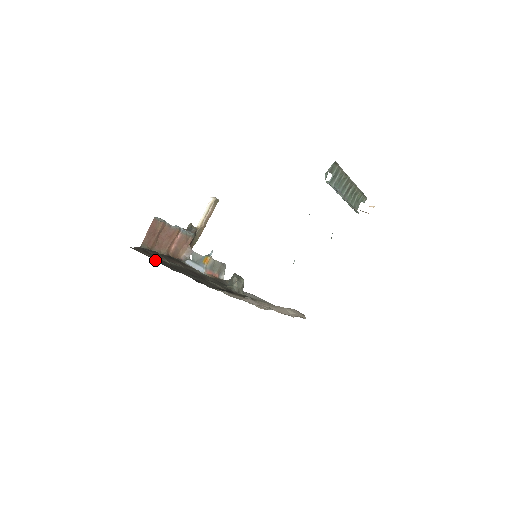
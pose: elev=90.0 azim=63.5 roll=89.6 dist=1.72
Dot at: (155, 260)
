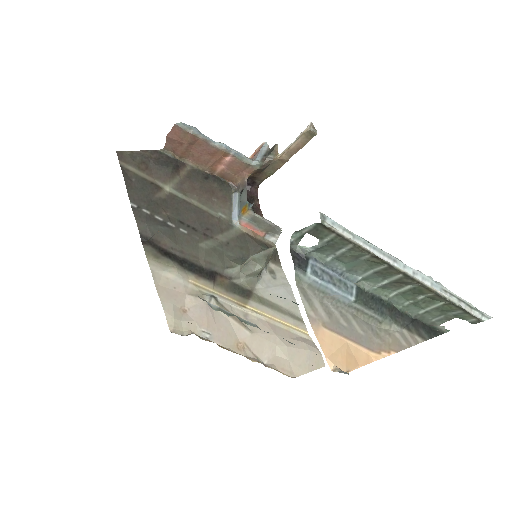
Dot at: (129, 182)
